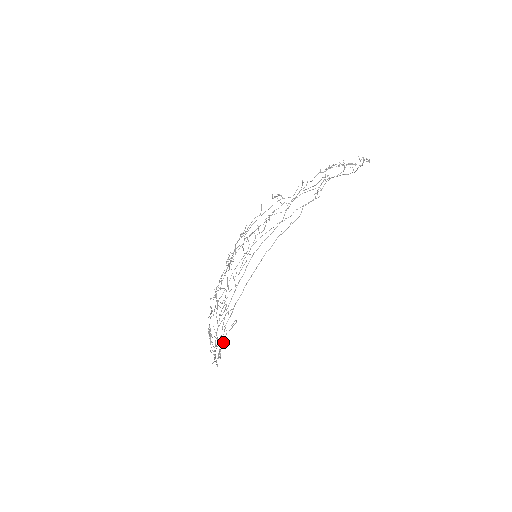
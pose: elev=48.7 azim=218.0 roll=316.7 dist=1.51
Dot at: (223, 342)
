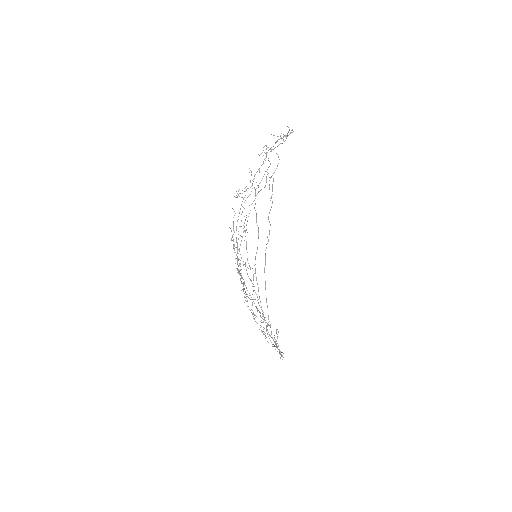
Dot at: occluded
